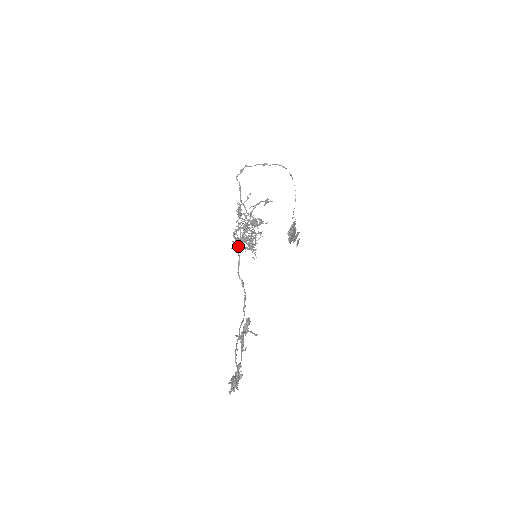
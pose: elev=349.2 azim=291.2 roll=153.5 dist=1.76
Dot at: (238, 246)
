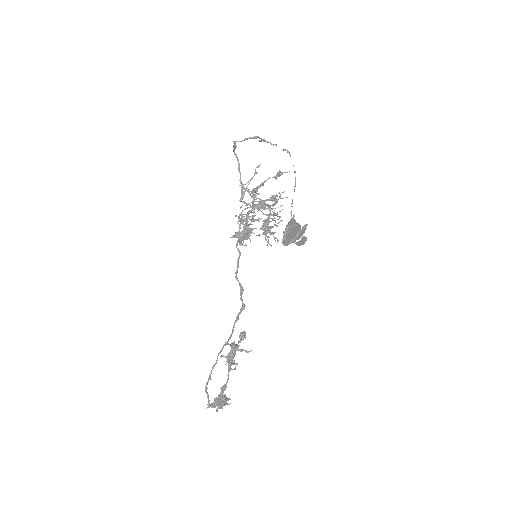
Dot at: (237, 243)
